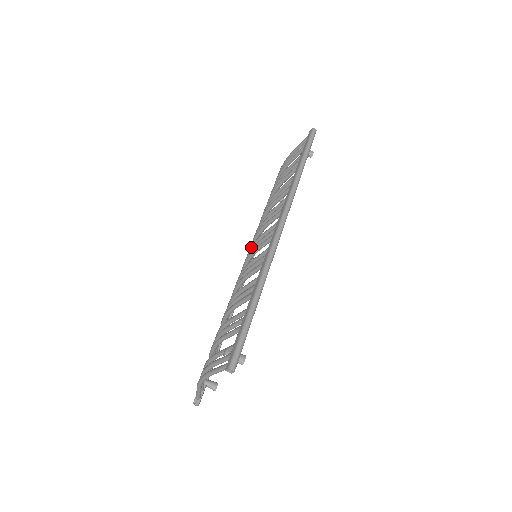
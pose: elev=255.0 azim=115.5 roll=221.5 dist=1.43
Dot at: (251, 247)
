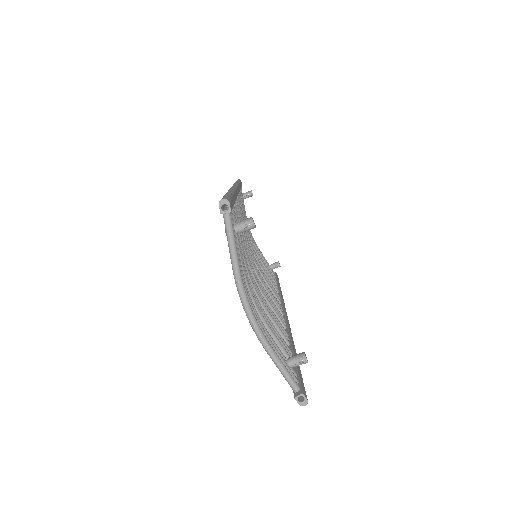
Dot at: occluded
